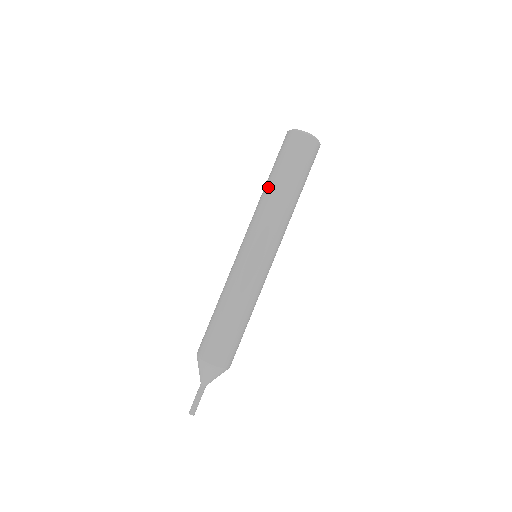
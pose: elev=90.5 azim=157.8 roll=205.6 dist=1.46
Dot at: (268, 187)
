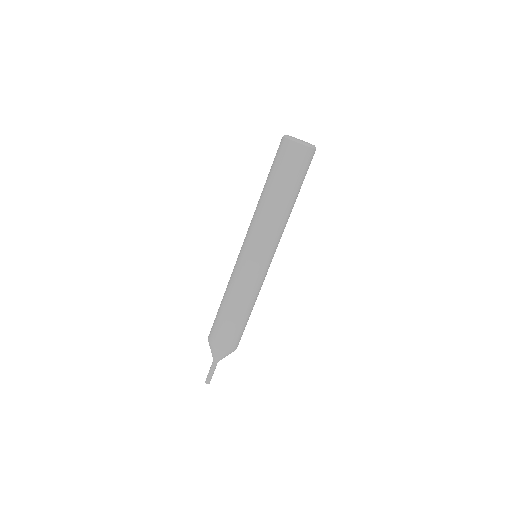
Dot at: (269, 198)
